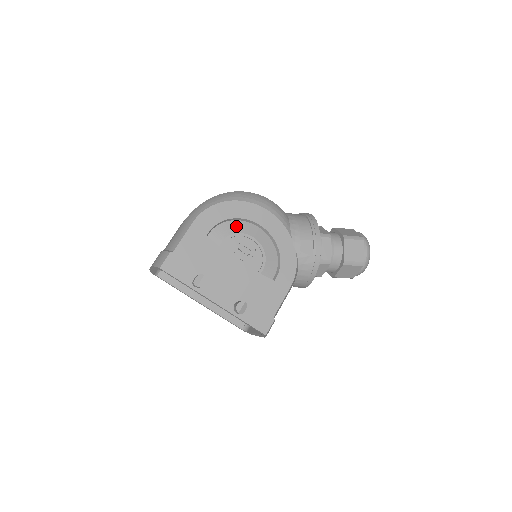
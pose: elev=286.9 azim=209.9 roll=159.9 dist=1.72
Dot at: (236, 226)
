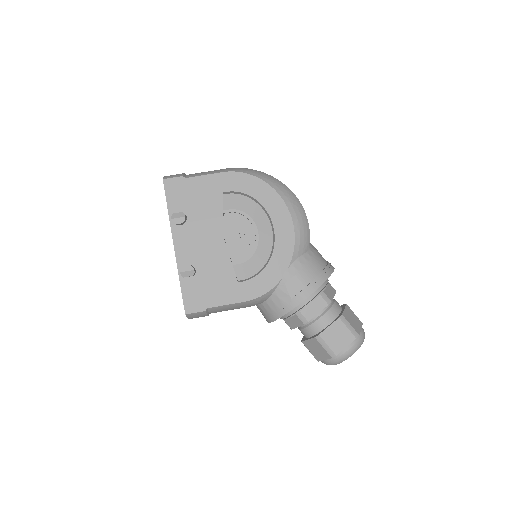
Dot at: (254, 210)
